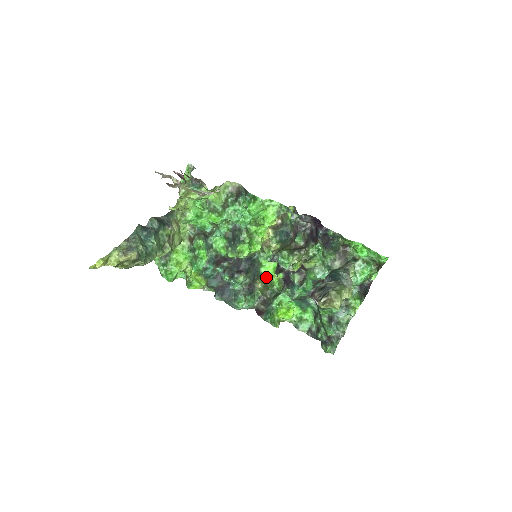
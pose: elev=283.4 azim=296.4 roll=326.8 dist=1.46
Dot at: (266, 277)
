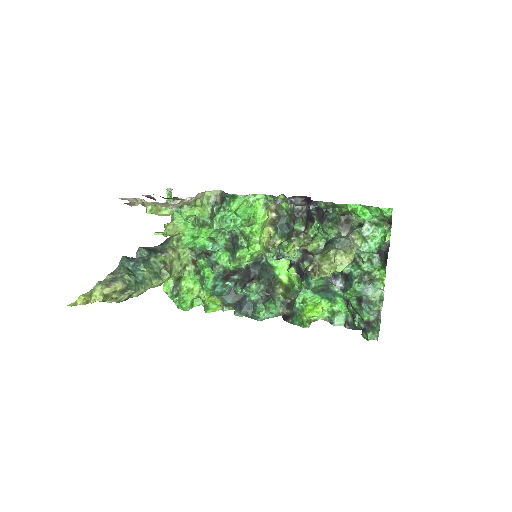
Dot at: (284, 279)
